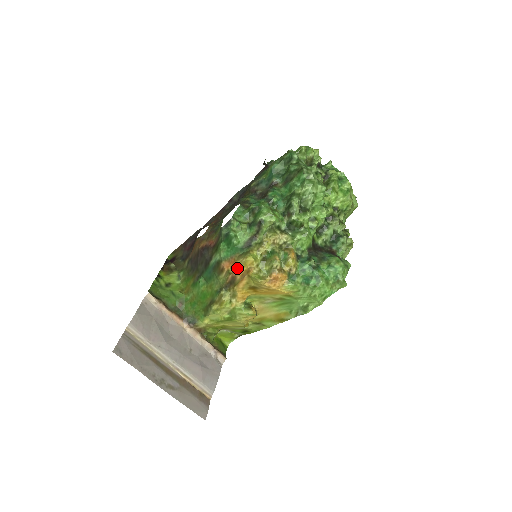
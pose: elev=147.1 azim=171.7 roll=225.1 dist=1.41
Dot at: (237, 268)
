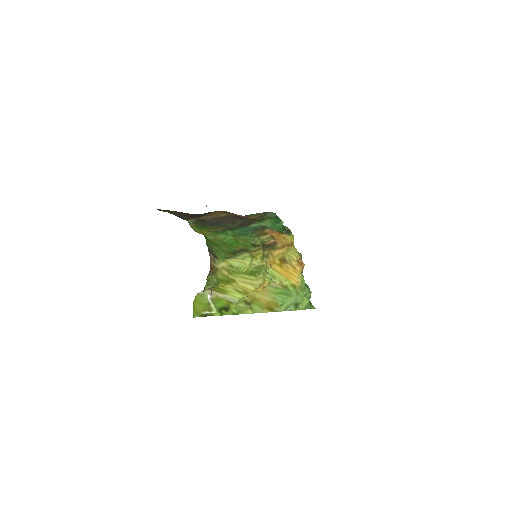
Dot at: (282, 238)
